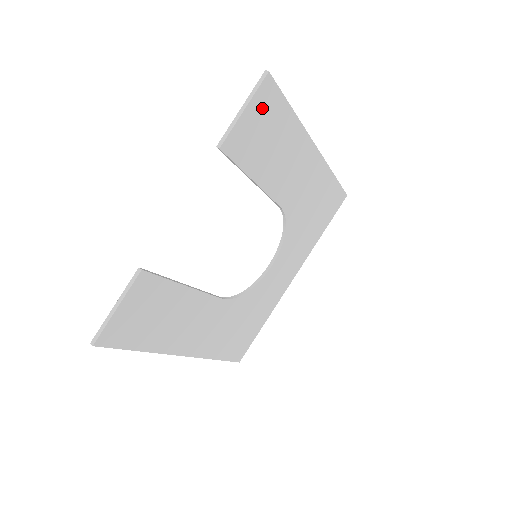
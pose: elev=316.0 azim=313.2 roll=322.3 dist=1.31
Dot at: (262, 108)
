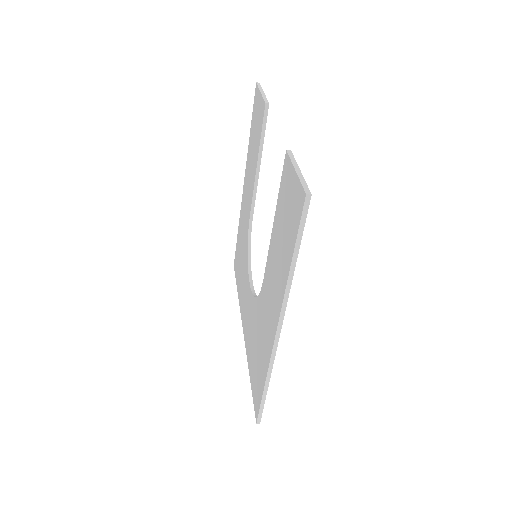
Dot at: occluded
